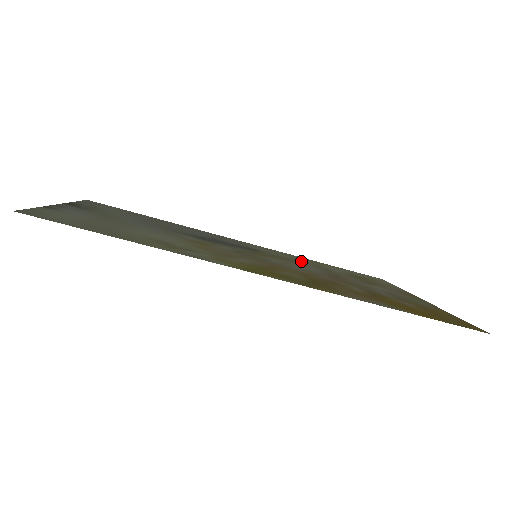
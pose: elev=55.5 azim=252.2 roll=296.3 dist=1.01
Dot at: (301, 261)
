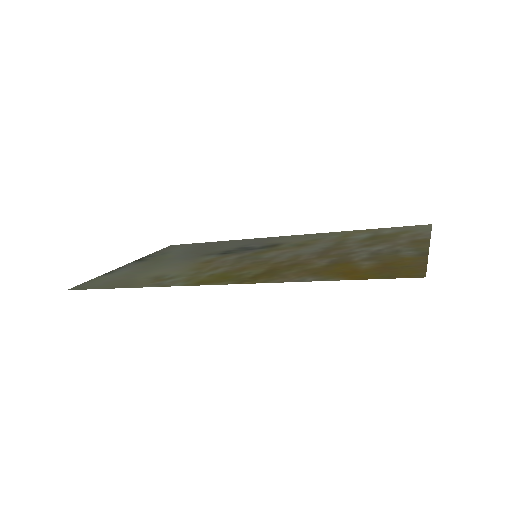
Dot at: (321, 240)
